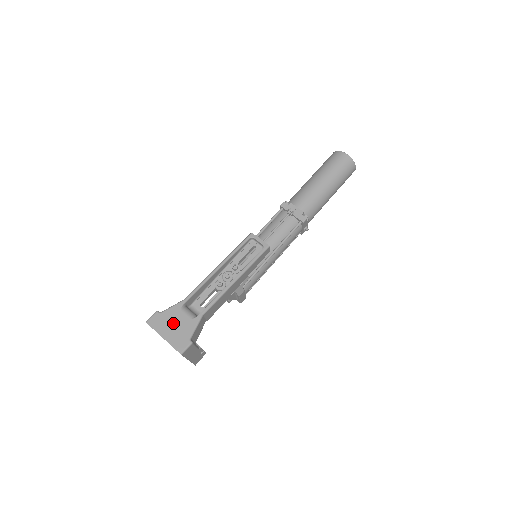
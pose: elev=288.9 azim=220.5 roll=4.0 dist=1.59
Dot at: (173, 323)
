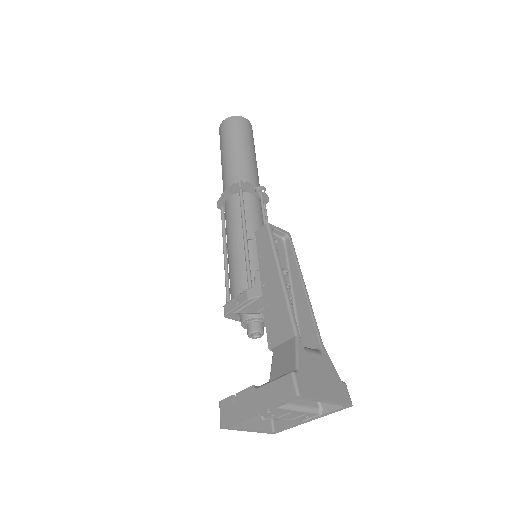
Dot at: (317, 374)
